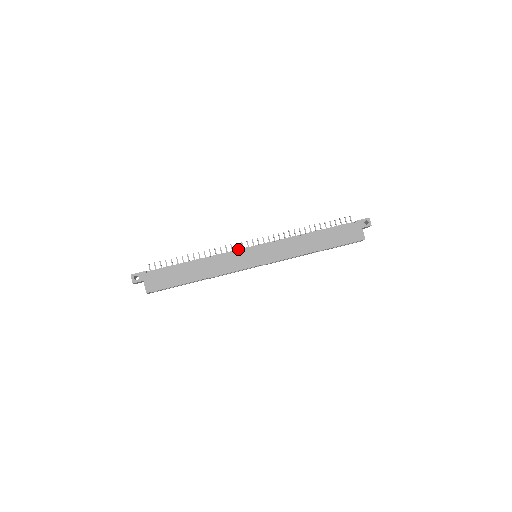
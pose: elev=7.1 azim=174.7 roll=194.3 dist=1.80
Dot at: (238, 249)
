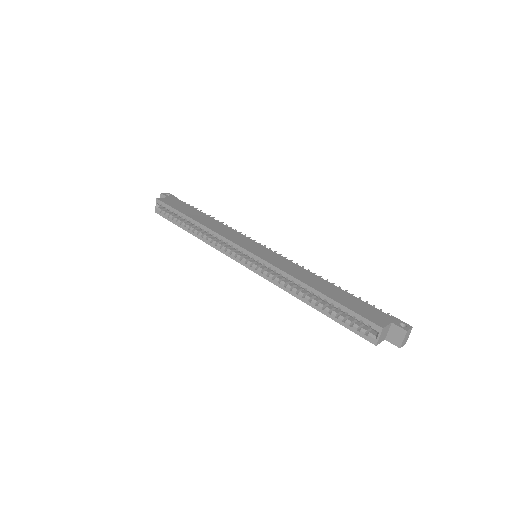
Dot at: occluded
